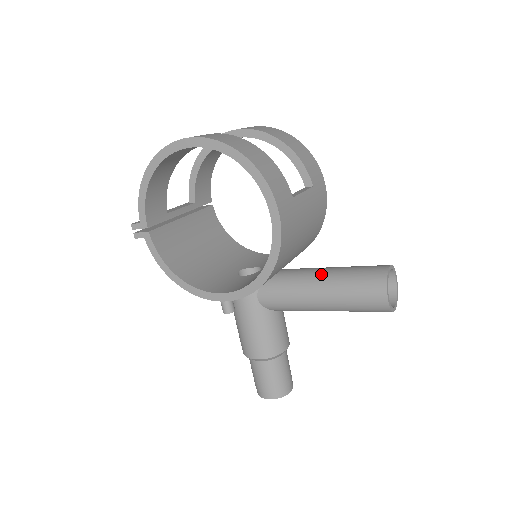
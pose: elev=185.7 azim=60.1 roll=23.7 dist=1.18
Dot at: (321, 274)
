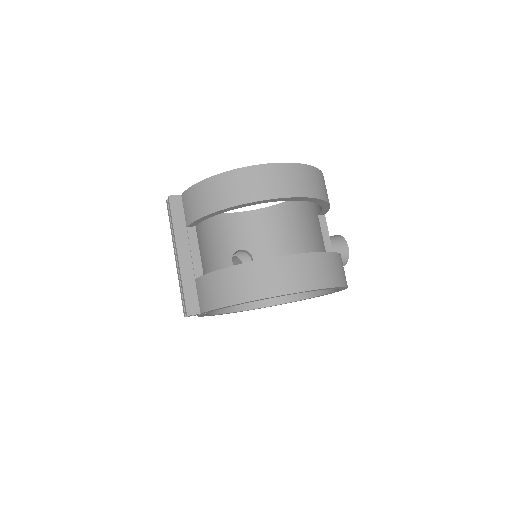
Dot at: occluded
